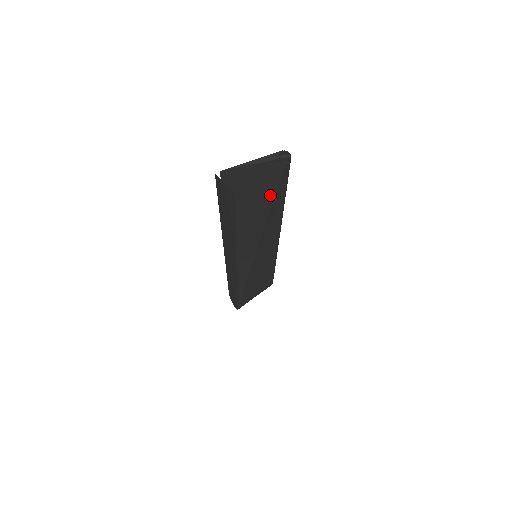
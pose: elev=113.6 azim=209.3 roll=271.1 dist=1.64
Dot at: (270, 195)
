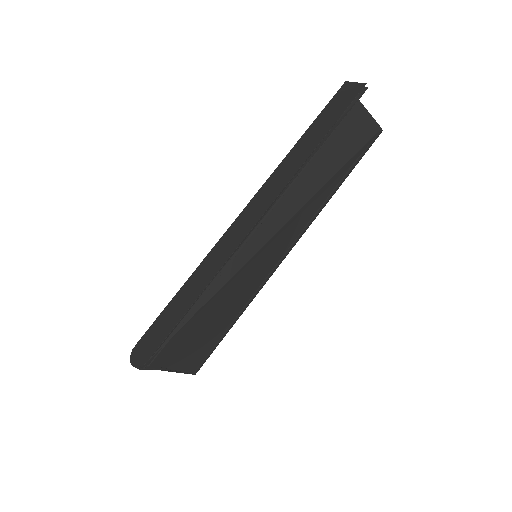
Dot at: (350, 152)
